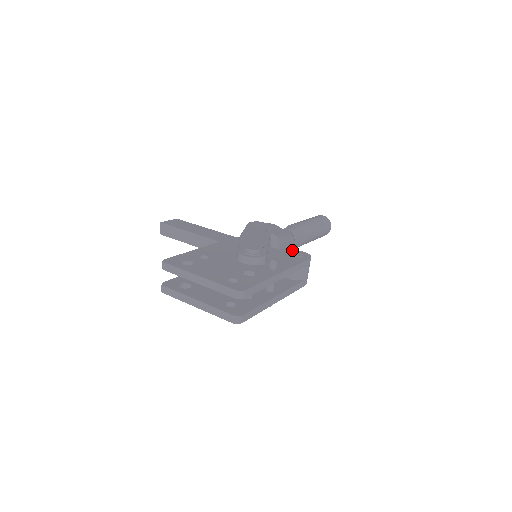
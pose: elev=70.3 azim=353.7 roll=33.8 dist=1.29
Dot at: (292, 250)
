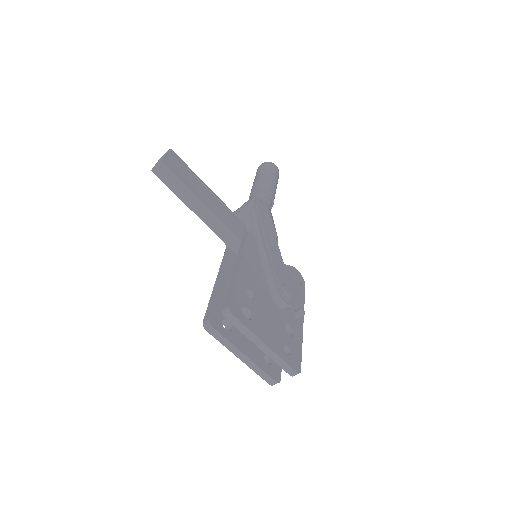
Dot at: (291, 267)
